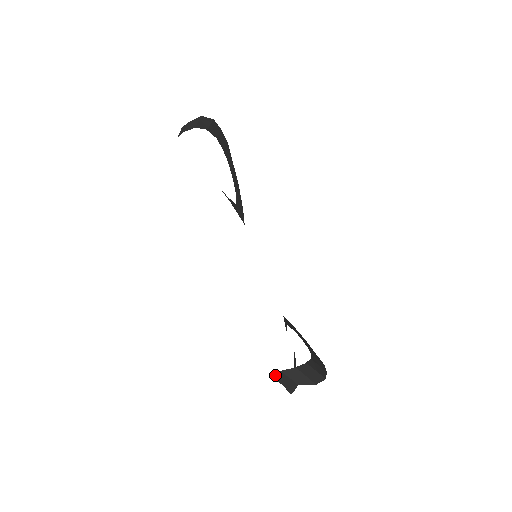
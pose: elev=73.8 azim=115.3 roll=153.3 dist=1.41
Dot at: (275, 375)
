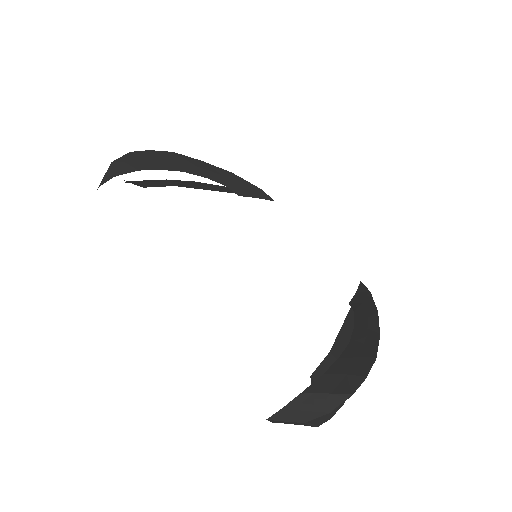
Dot at: occluded
